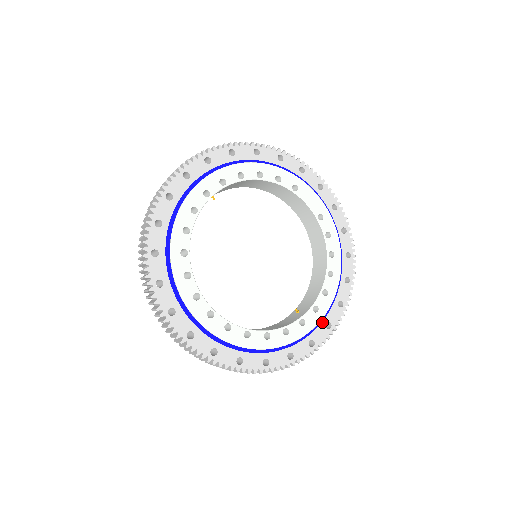
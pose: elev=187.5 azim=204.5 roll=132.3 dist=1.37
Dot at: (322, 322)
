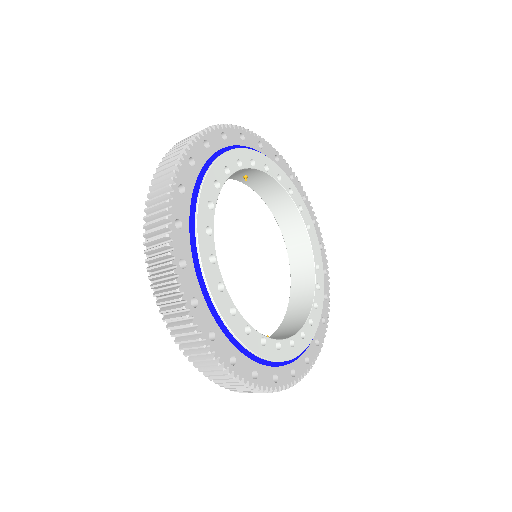
Dot at: (289, 364)
